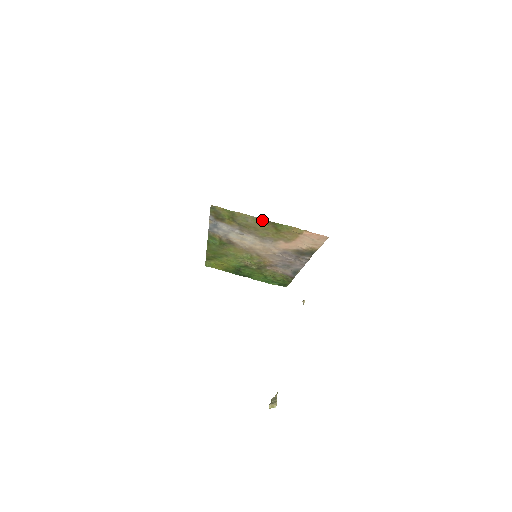
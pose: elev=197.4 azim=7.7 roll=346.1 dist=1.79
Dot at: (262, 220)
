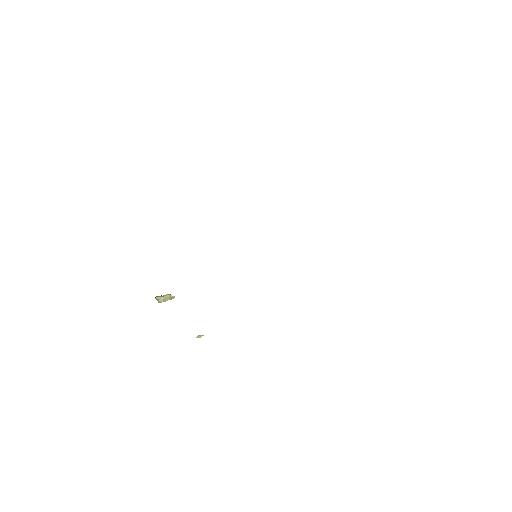
Dot at: occluded
